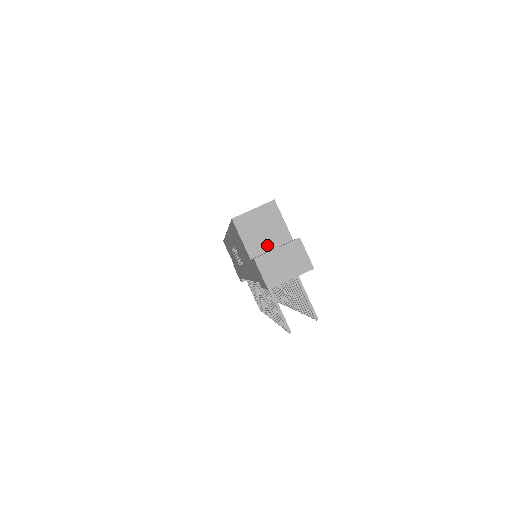
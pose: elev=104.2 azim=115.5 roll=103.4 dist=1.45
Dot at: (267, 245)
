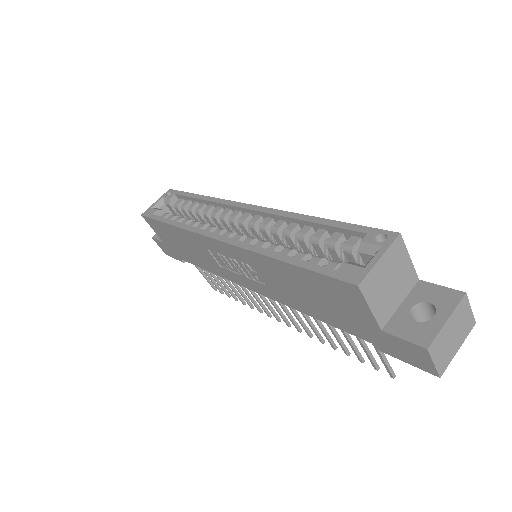
Dot at: (396, 301)
